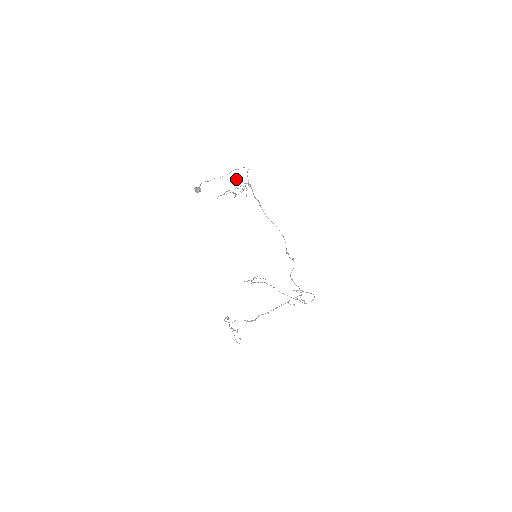
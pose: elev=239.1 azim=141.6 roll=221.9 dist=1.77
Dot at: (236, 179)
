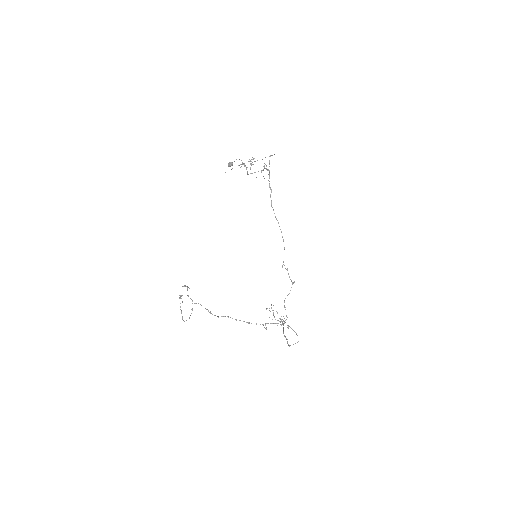
Dot at: occluded
